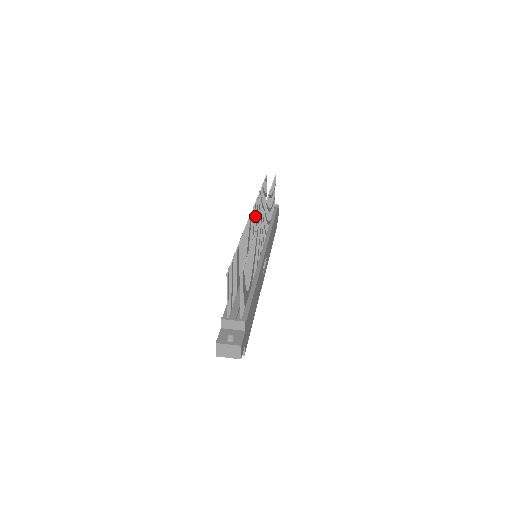
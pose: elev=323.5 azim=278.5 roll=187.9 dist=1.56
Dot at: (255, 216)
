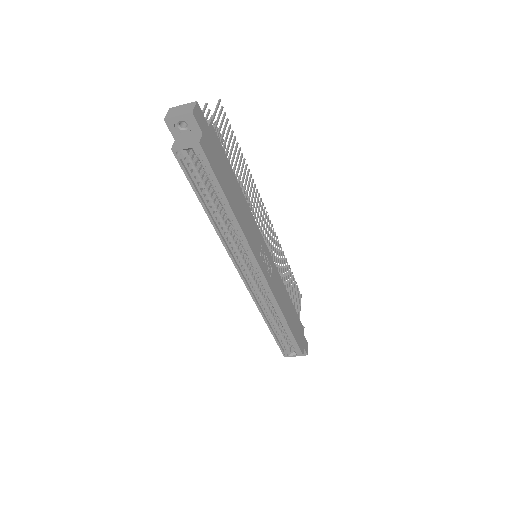
Dot at: occluded
